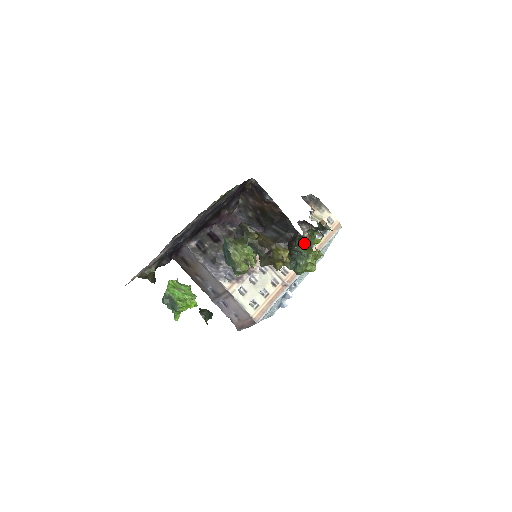
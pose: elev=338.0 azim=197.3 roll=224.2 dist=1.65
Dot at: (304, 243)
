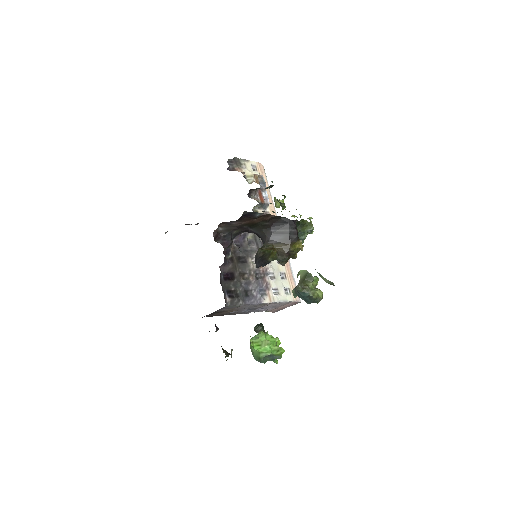
Dot at: (302, 224)
